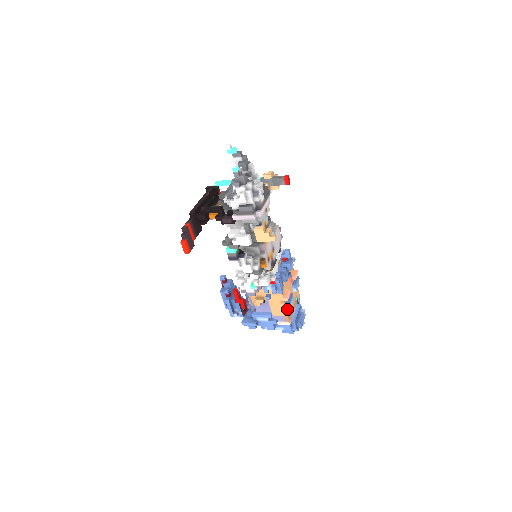
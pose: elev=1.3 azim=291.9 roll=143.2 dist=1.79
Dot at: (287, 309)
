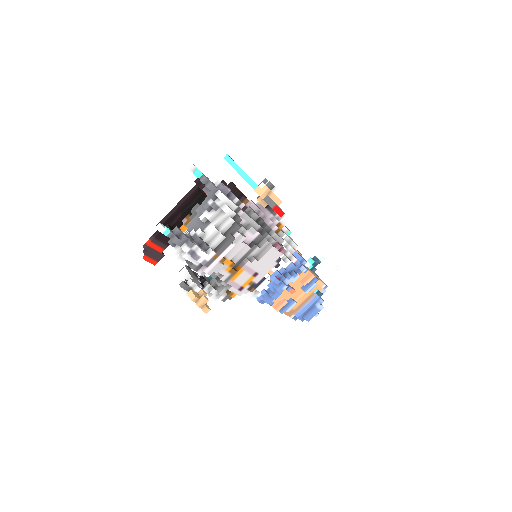
Dot at: occluded
